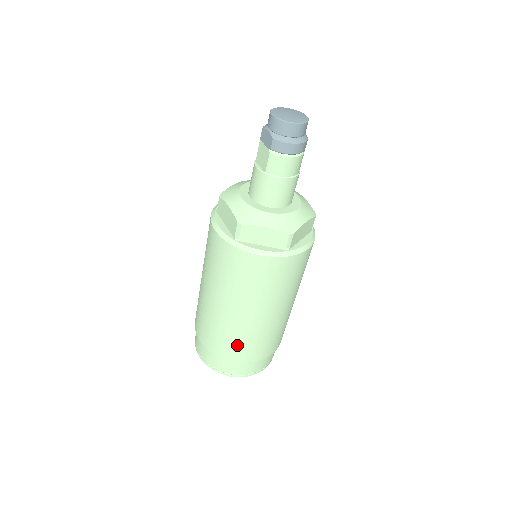
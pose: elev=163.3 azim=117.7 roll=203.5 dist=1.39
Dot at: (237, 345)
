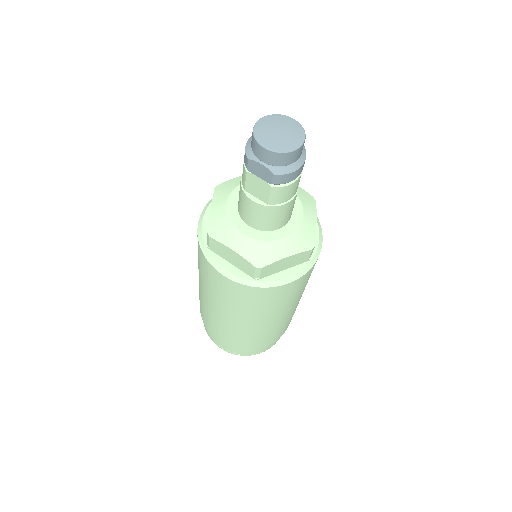
Dot at: (269, 338)
